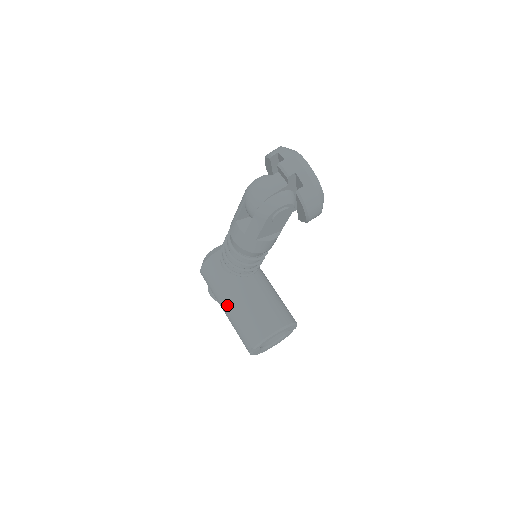
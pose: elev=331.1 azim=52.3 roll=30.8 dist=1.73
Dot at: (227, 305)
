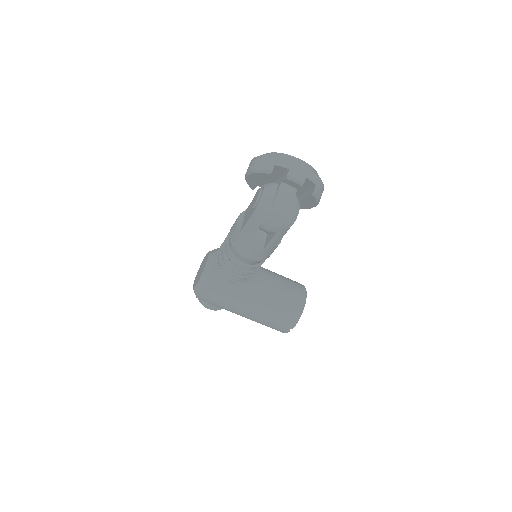
Dot at: (249, 310)
